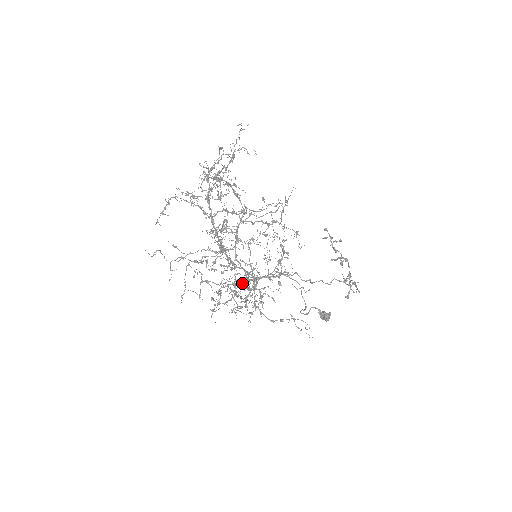
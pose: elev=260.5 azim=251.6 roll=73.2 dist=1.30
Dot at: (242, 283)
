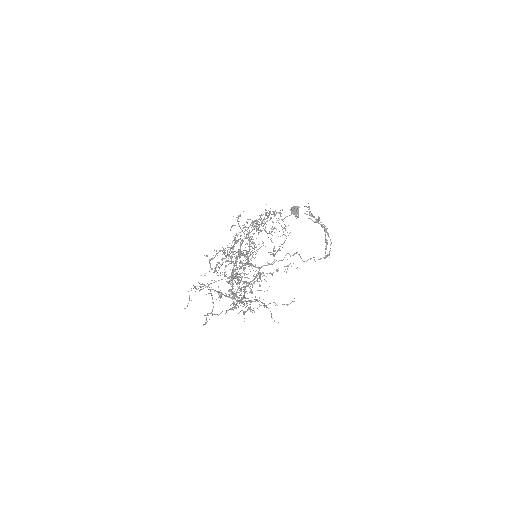
Dot at: occluded
